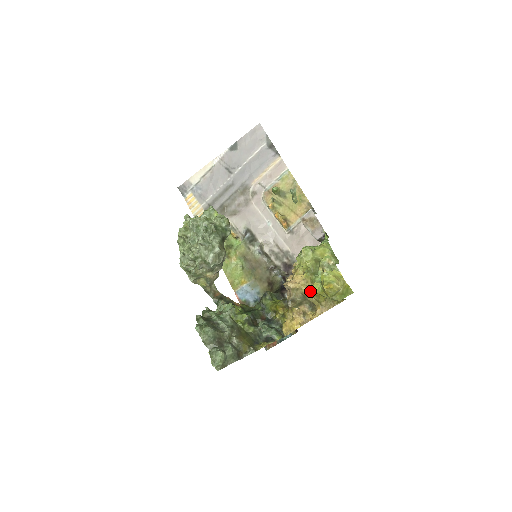
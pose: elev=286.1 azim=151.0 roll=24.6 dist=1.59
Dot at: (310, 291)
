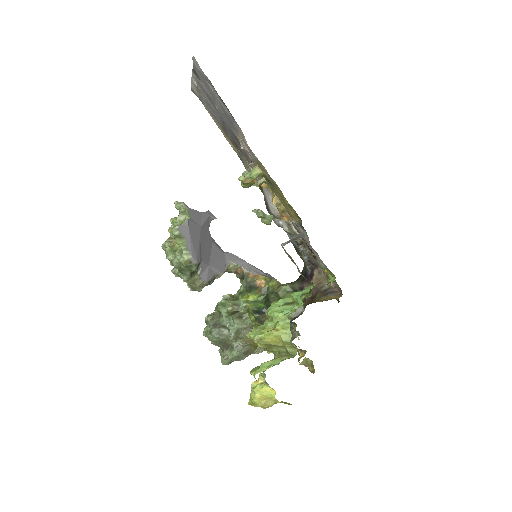
Dot at: occluded
